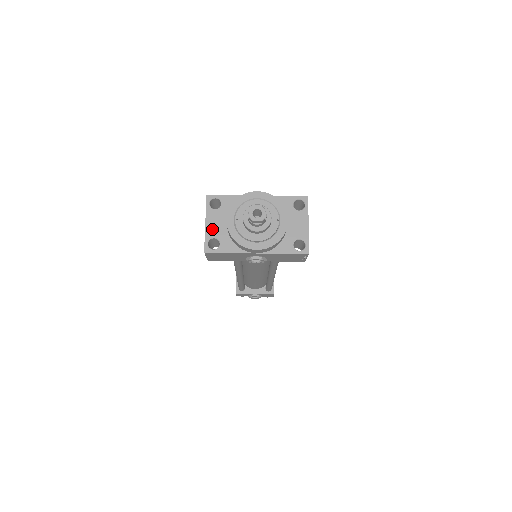
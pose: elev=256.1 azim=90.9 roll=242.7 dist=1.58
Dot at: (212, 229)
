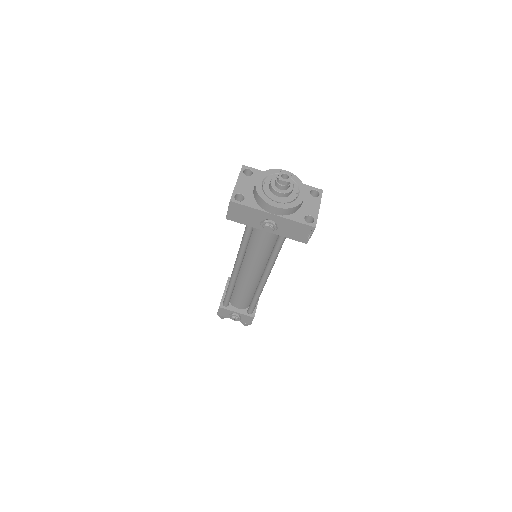
Dot at: (241, 187)
